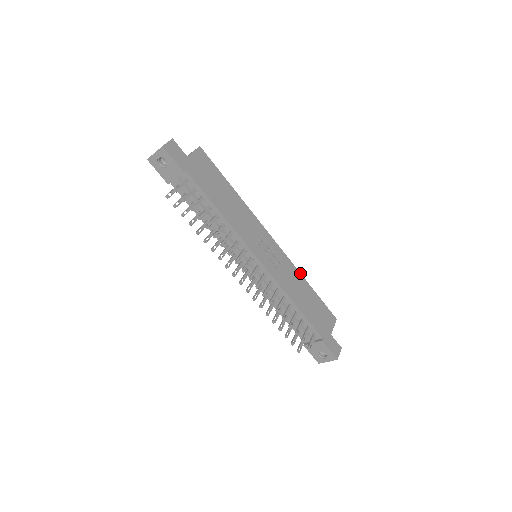
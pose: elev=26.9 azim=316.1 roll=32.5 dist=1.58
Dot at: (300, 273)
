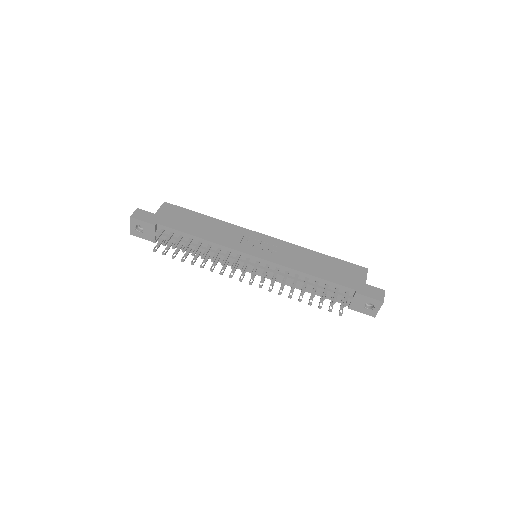
Dot at: (306, 248)
